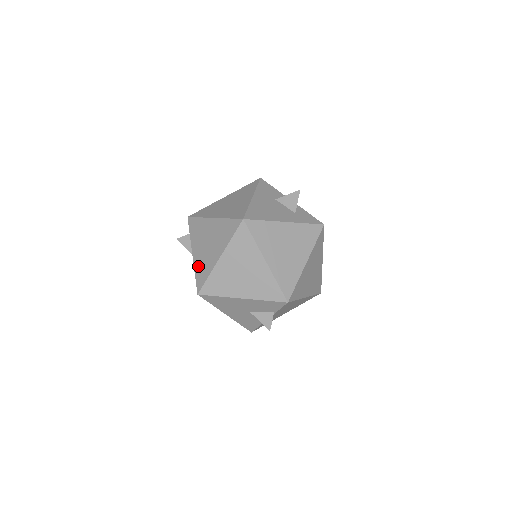
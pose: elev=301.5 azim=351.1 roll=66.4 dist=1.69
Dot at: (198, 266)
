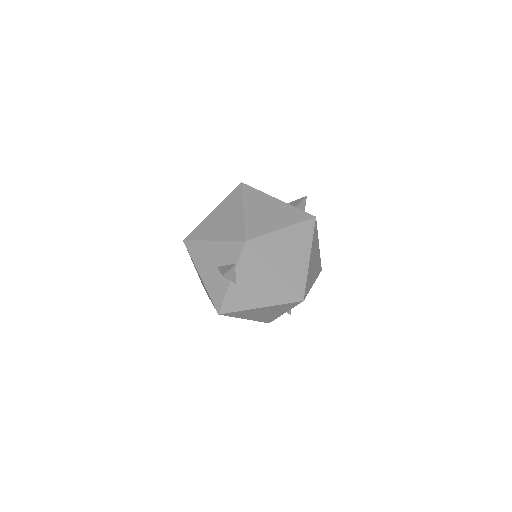
Dot at: occluded
